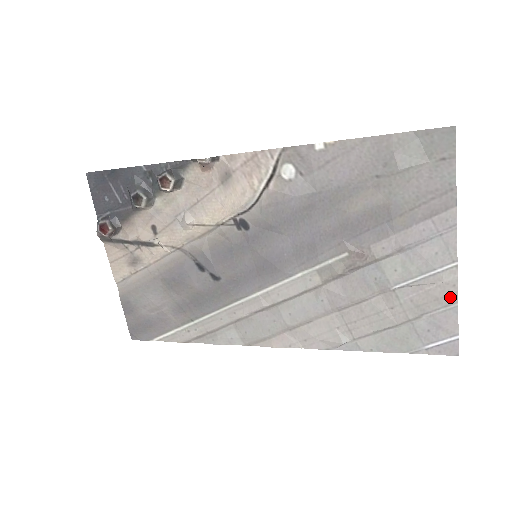
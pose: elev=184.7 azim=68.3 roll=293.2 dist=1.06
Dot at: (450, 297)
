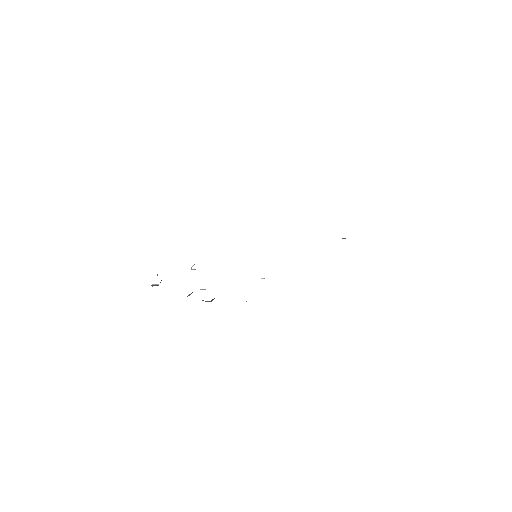
Dot at: occluded
